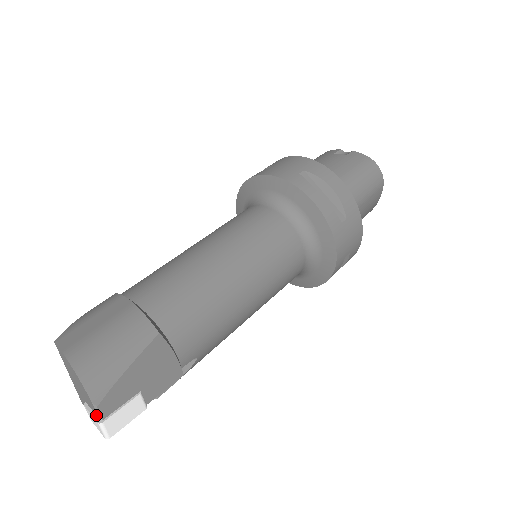
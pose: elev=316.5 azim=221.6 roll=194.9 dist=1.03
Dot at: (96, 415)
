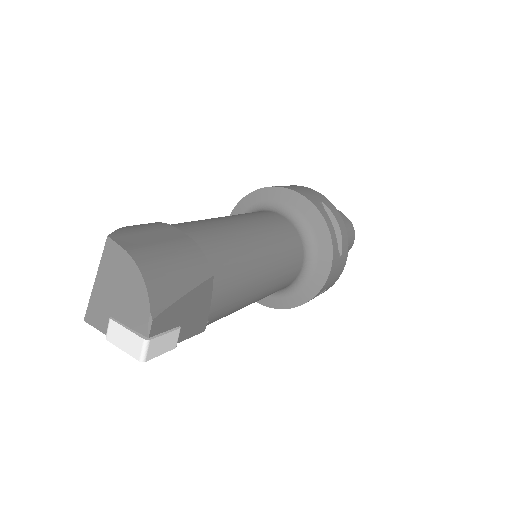
Dot at: (136, 331)
